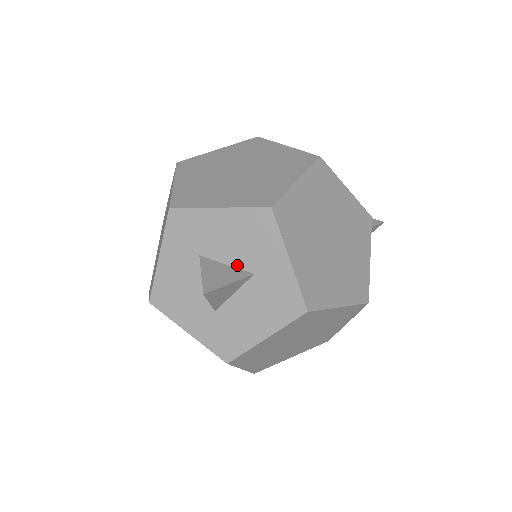
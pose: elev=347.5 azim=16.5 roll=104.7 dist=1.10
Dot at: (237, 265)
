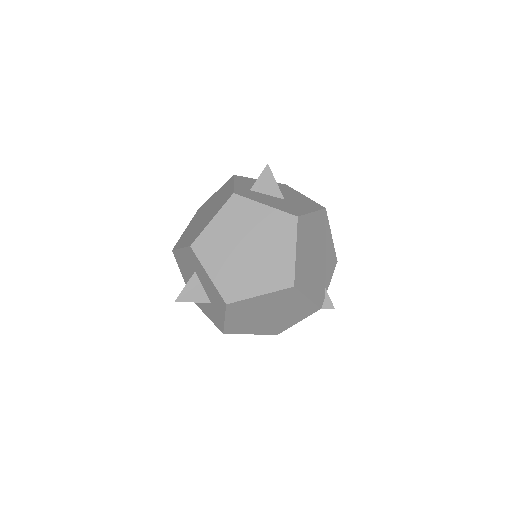
Dot at: (207, 293)
